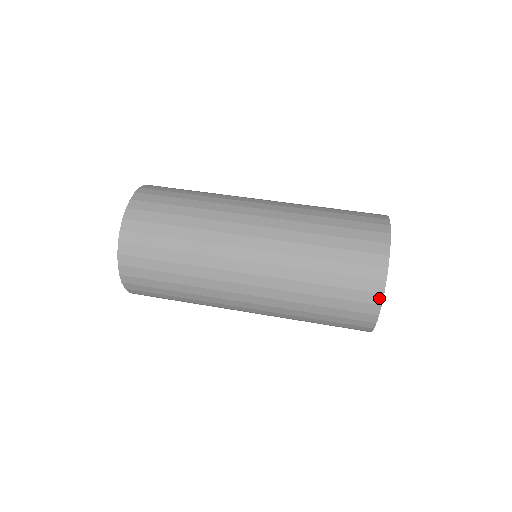
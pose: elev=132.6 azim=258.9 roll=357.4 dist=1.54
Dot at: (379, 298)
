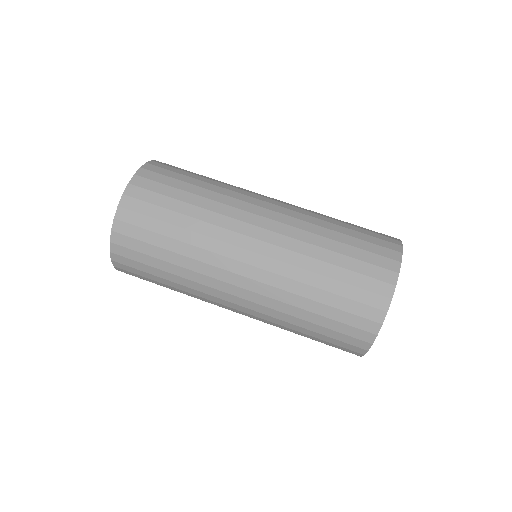
Dot at: (381, 315)
